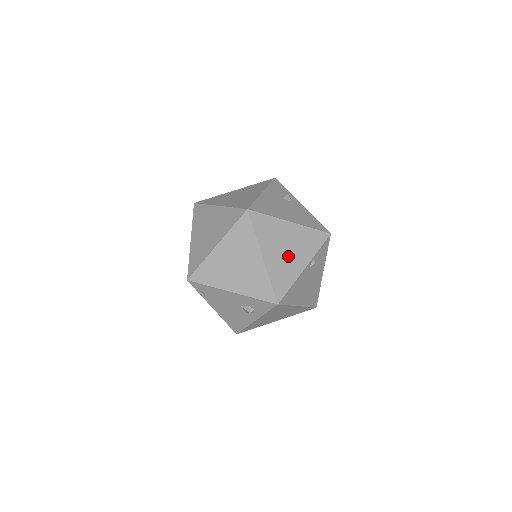
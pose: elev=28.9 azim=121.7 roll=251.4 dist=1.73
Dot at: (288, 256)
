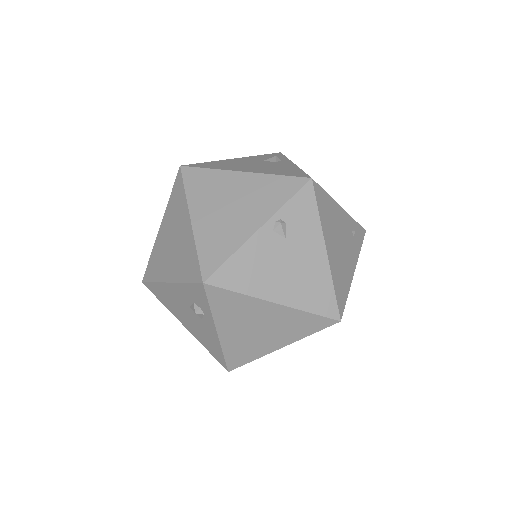
Dot at: (231, 215)
